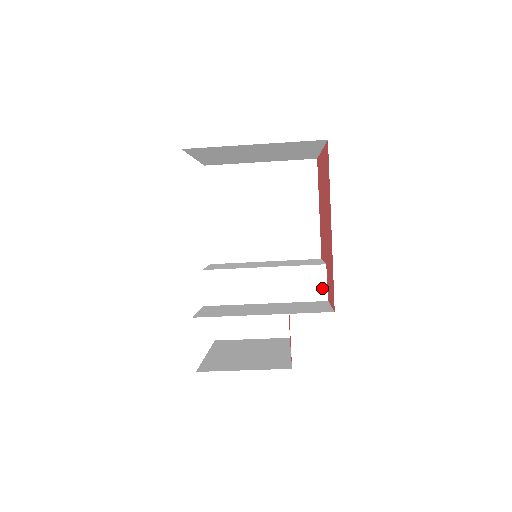
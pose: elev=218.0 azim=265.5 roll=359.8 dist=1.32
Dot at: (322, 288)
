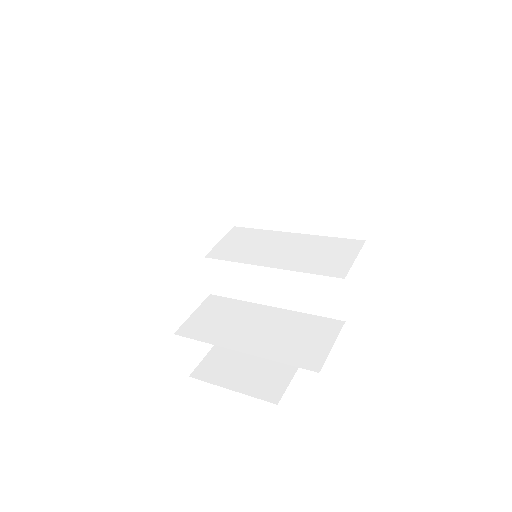
Dot at: (338, 305)
